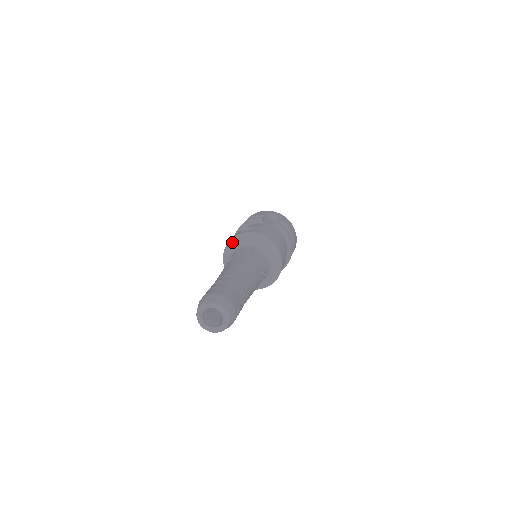
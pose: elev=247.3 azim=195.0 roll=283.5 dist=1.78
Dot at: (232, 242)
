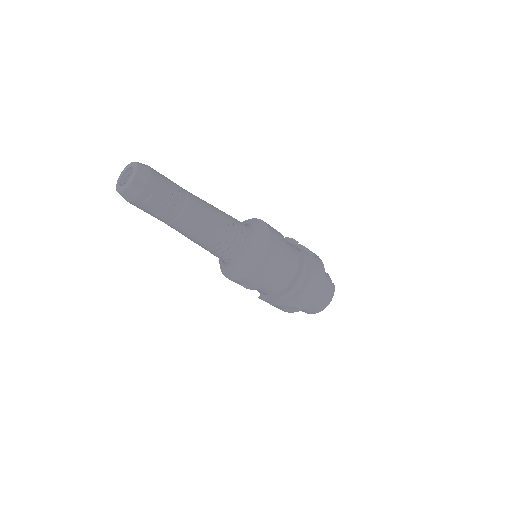
Dot at: (242, 222)
